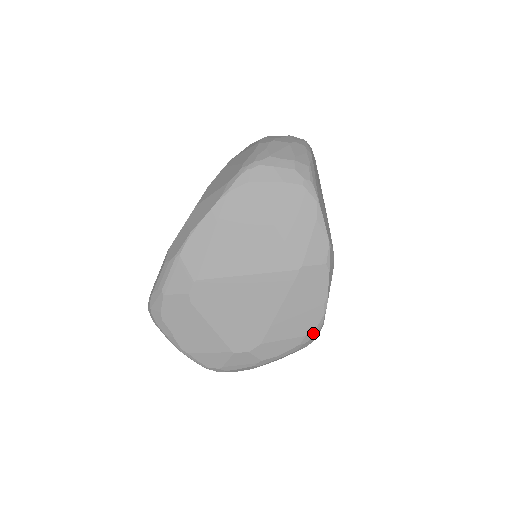
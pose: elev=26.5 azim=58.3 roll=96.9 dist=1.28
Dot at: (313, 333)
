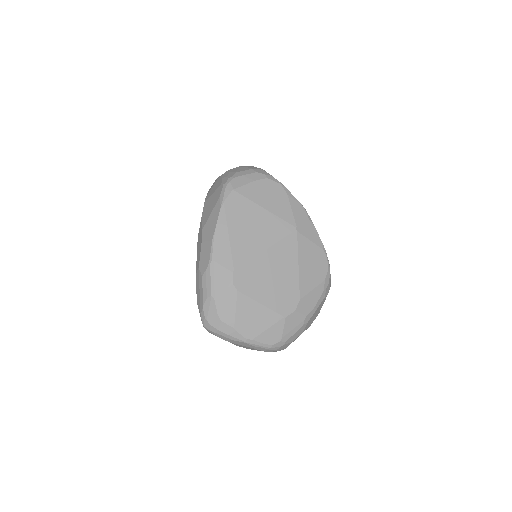
Dot at: (328, 277)
